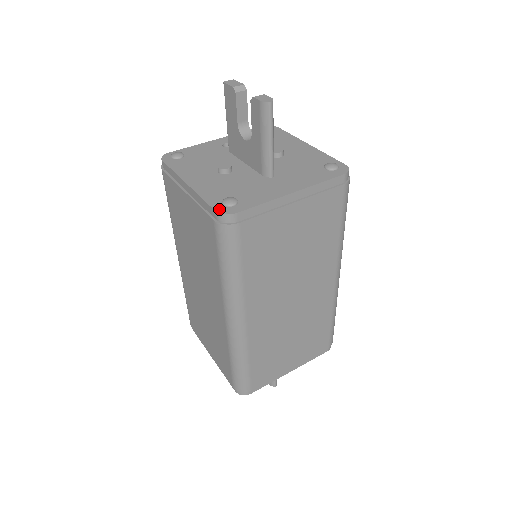
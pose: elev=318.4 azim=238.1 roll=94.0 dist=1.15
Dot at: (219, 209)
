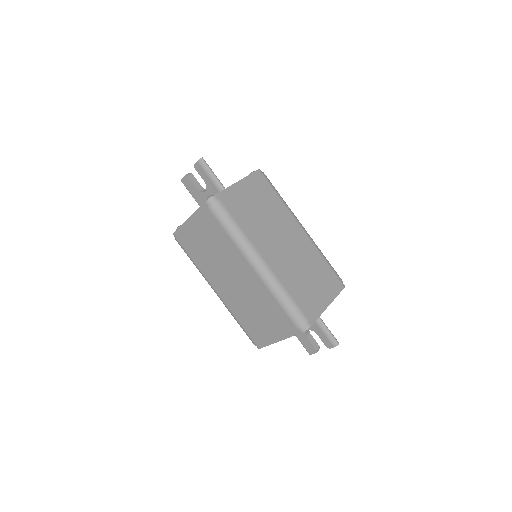
Dot at: (206, 201)
